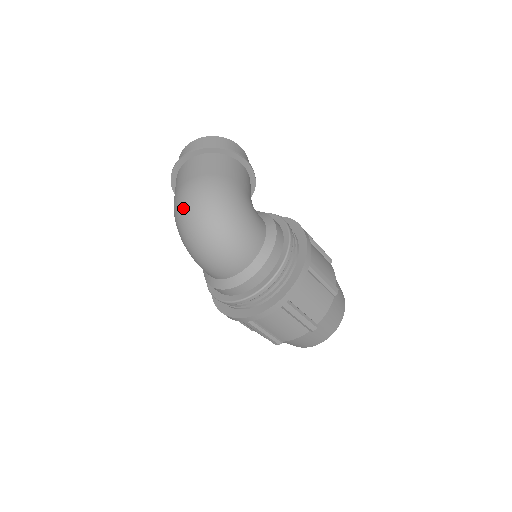
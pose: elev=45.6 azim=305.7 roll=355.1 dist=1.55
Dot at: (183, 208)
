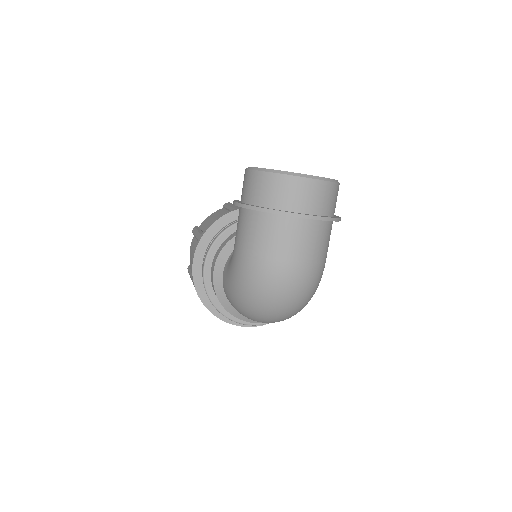
Dot at: (277, 293)
